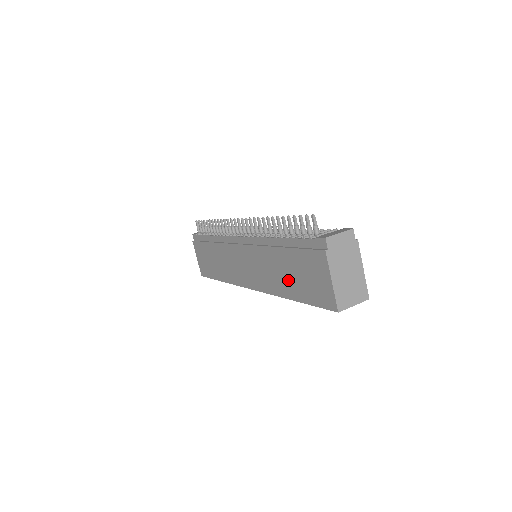
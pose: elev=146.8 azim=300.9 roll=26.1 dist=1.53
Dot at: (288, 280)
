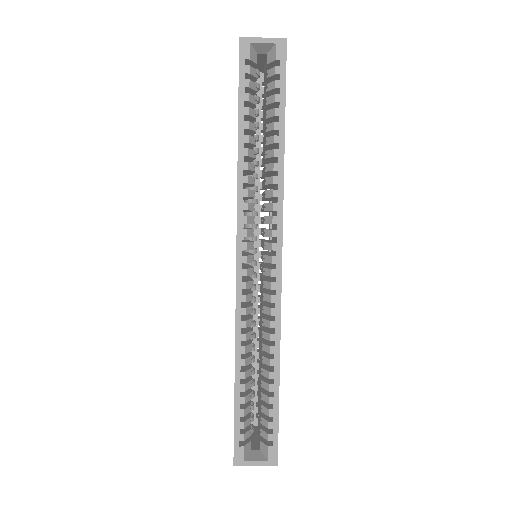
Dot at: occluded
